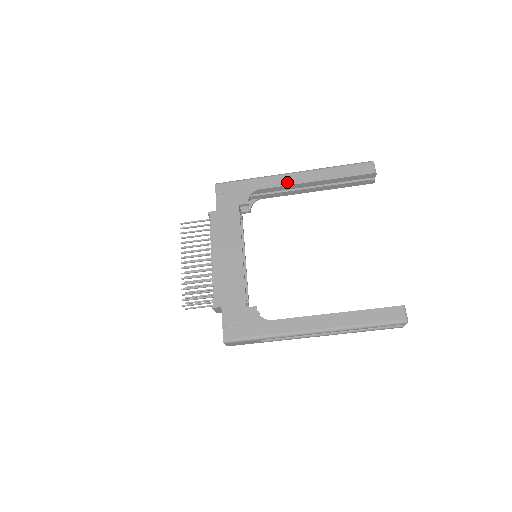
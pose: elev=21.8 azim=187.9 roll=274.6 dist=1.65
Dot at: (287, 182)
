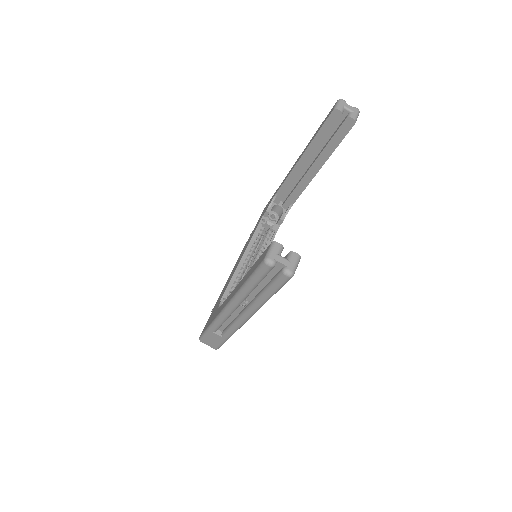
Dot at: (289, 174)
